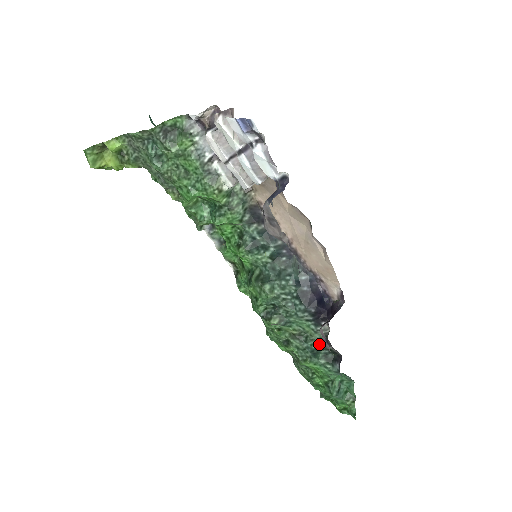
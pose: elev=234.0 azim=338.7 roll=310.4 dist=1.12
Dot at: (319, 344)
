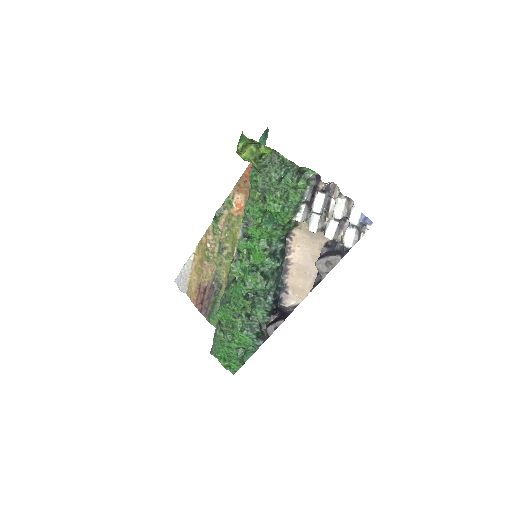
Dot at: (259, 326)
